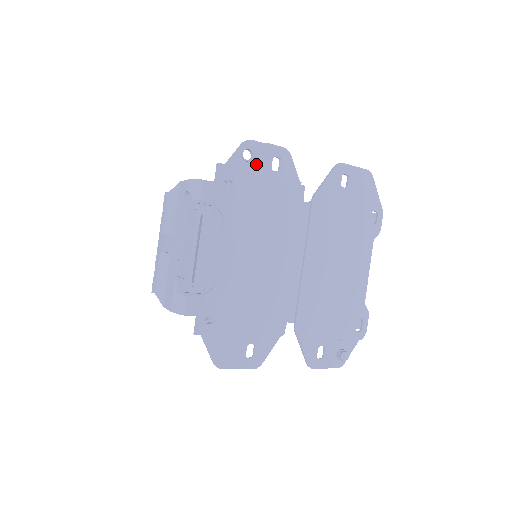
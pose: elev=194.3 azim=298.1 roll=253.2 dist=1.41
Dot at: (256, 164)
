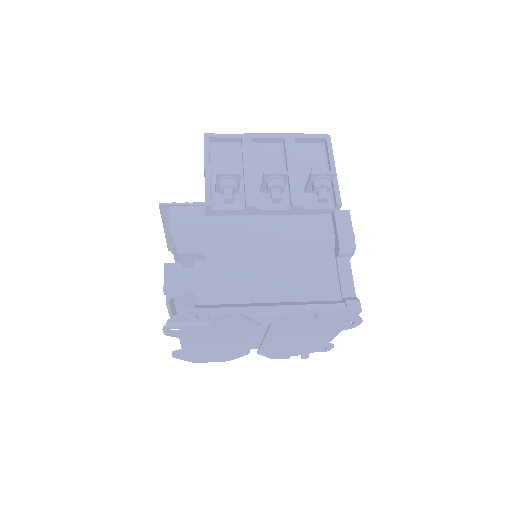
Dot at: (202, 318)
